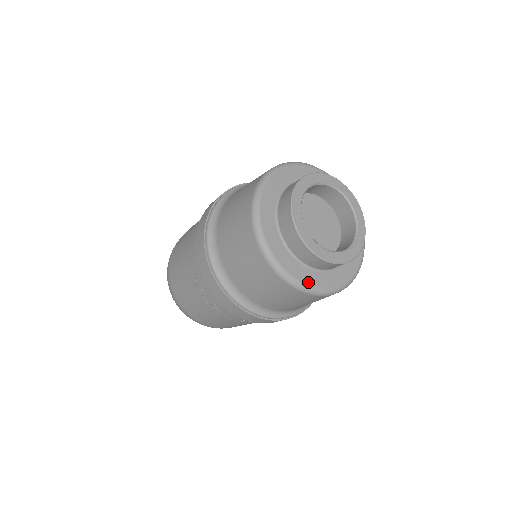
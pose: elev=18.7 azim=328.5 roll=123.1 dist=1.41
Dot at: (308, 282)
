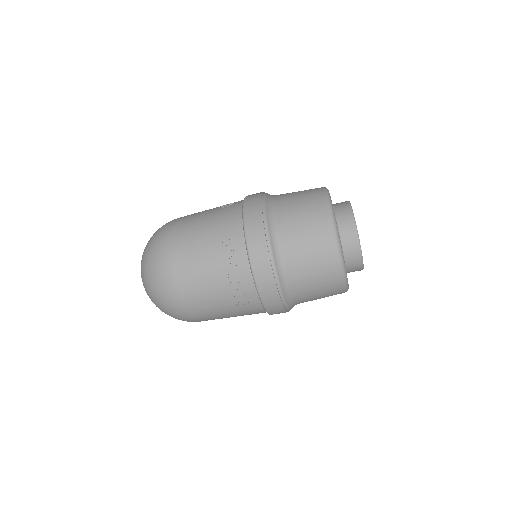
Dot at: occluded
